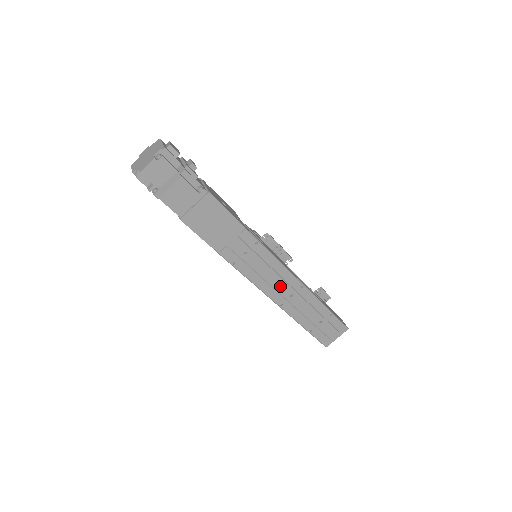
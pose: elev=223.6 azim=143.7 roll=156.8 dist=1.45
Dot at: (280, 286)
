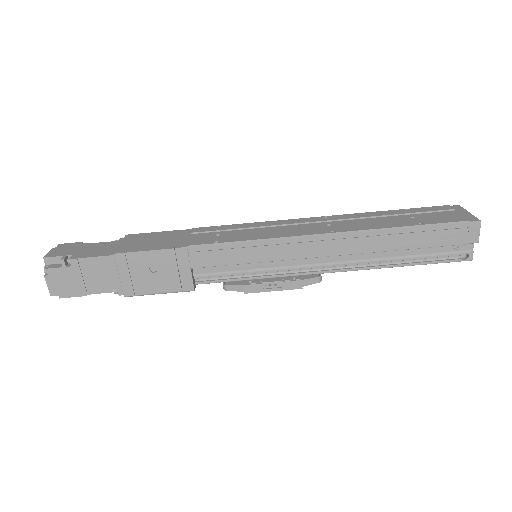
Dot at: (301, 228)
